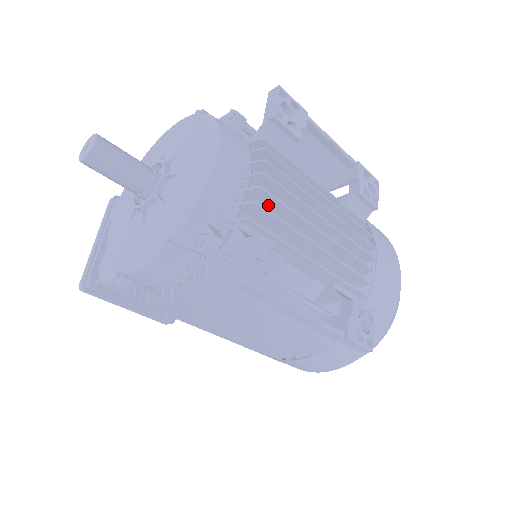
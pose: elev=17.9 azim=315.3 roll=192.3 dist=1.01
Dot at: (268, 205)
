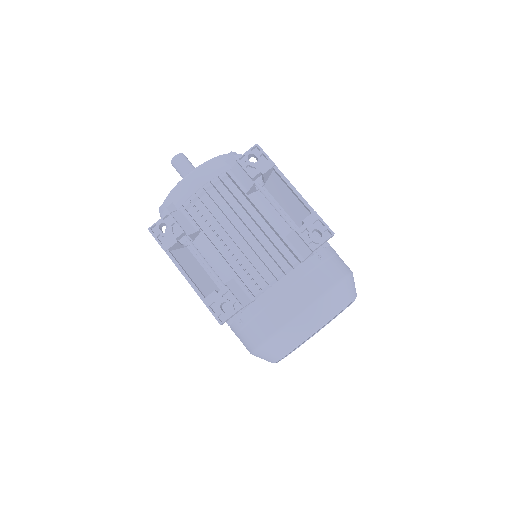
Dot at: (206, 207)
